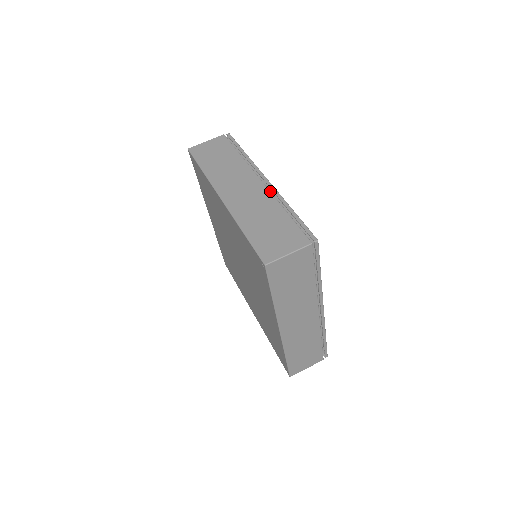
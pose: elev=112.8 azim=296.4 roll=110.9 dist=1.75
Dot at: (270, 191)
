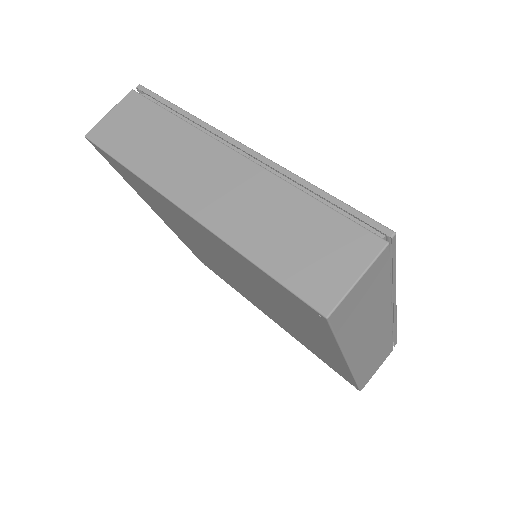
Dot at: (260, 166)
